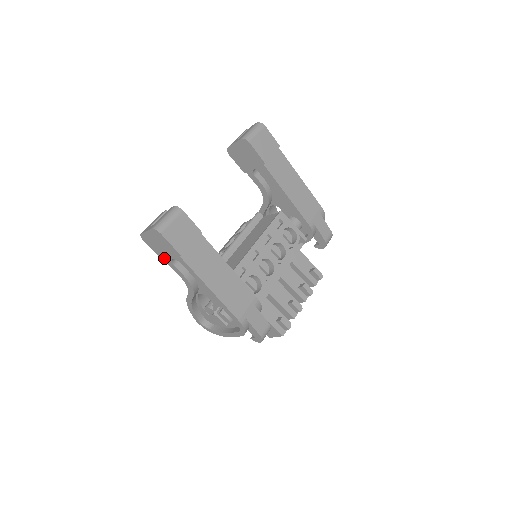
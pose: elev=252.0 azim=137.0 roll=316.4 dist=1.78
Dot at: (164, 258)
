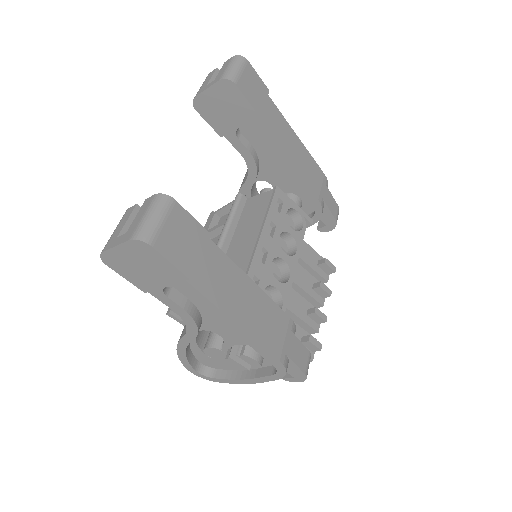
Dot at: (147, 287)
